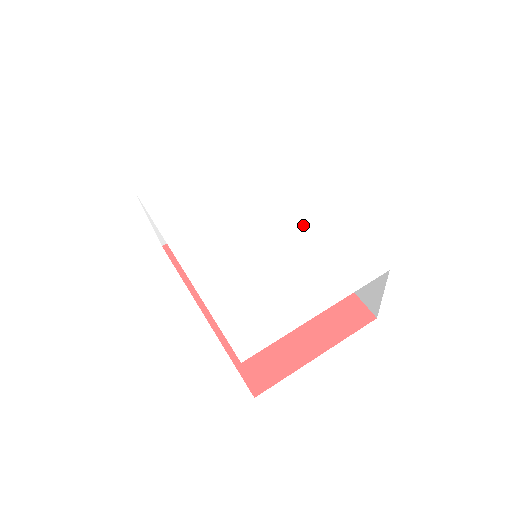
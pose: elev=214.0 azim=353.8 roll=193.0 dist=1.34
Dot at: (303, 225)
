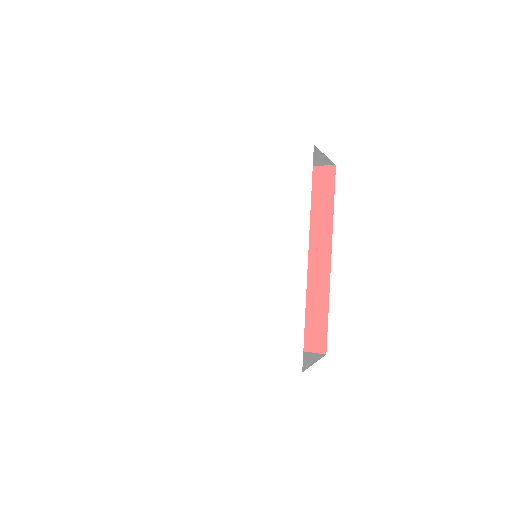
Dot at: (275, 283)
